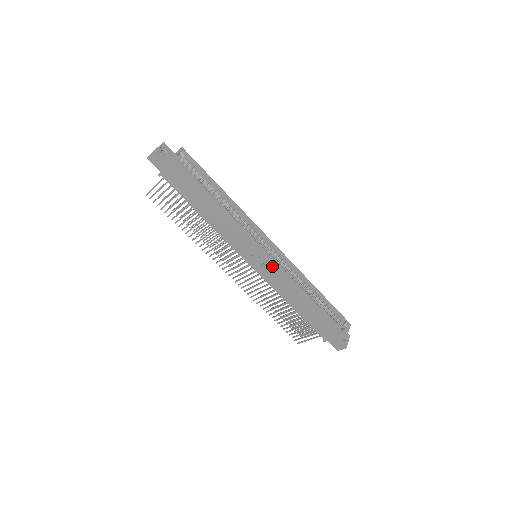
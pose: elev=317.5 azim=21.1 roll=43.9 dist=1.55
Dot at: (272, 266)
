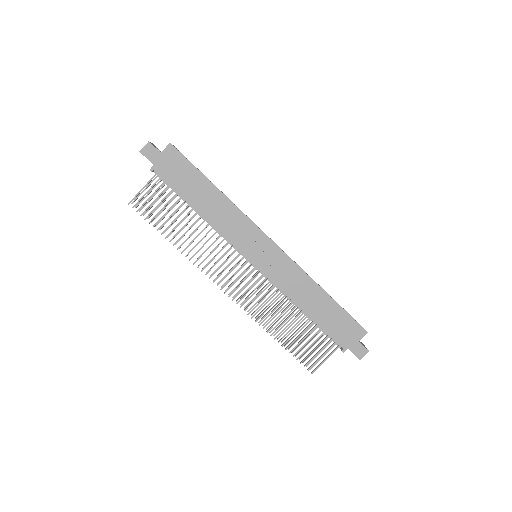
Dot at: (278, 256)
